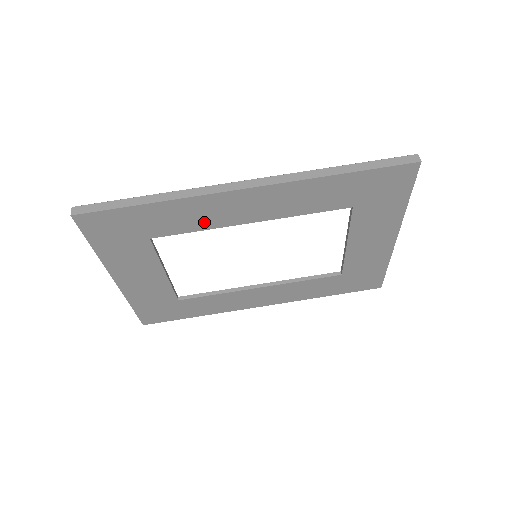
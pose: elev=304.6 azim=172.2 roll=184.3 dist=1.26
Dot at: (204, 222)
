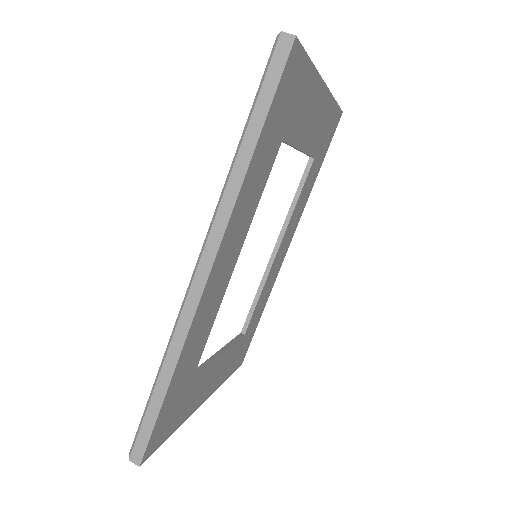
Dot at: (209, 322)
